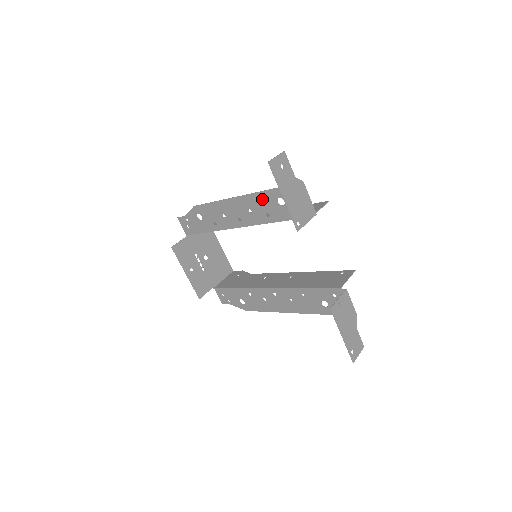
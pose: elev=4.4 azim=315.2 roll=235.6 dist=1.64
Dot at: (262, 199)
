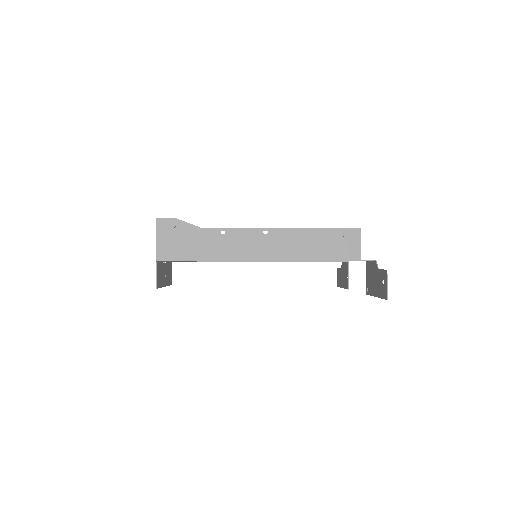
Dot at: occluded
